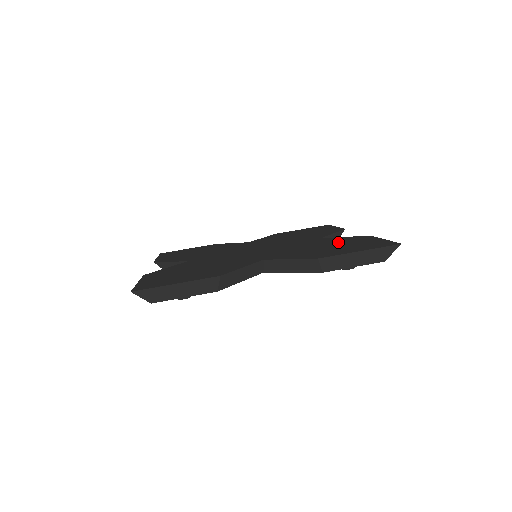
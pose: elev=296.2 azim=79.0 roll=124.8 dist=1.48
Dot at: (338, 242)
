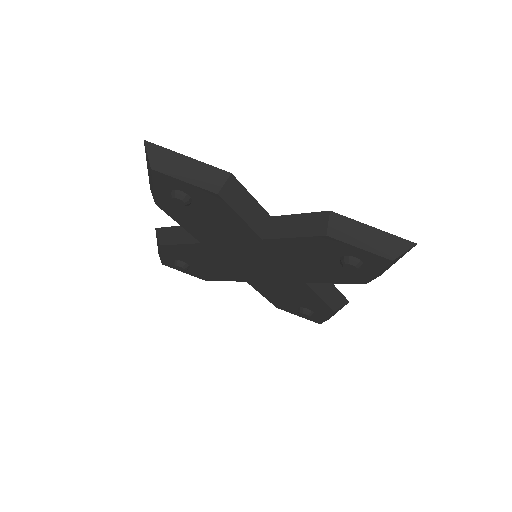
Dot at: occluded
